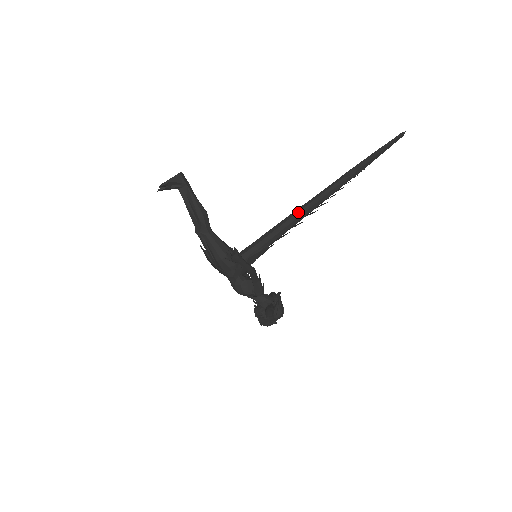
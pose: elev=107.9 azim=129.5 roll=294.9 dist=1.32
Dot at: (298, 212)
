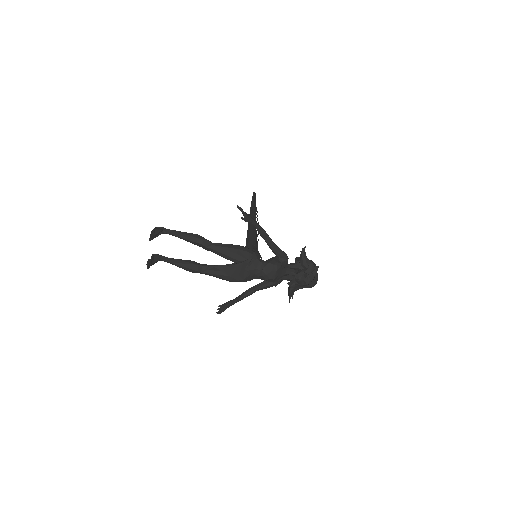
Dot at: (250, 228)
